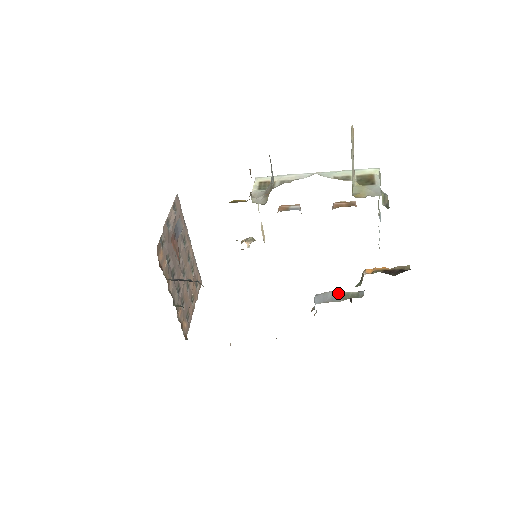
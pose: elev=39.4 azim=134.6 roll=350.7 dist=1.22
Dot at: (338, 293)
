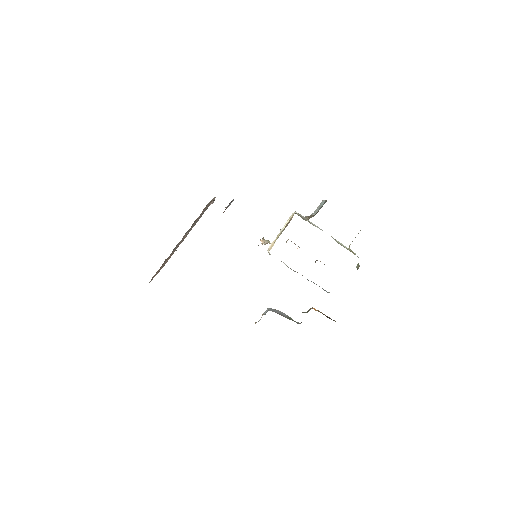
Dot at: (285, 314)
